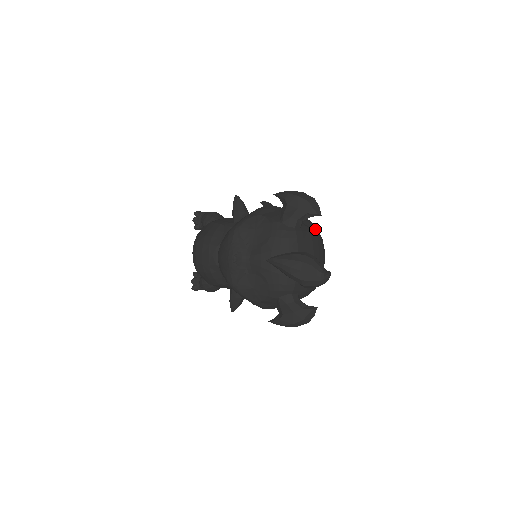
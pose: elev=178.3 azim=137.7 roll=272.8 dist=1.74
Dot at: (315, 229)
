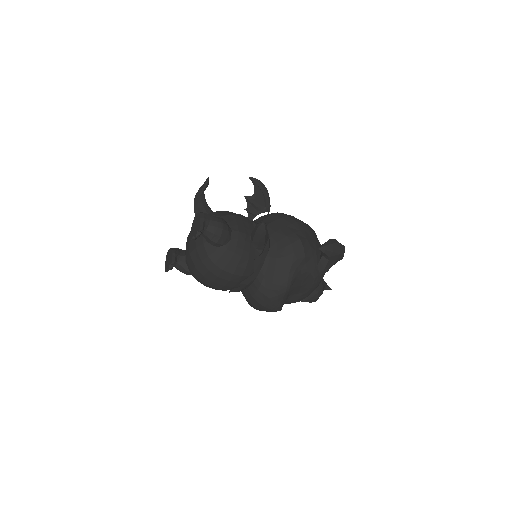
Dot at: occluded
